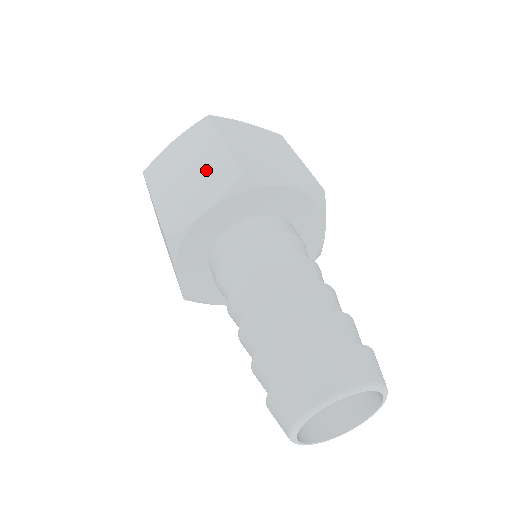
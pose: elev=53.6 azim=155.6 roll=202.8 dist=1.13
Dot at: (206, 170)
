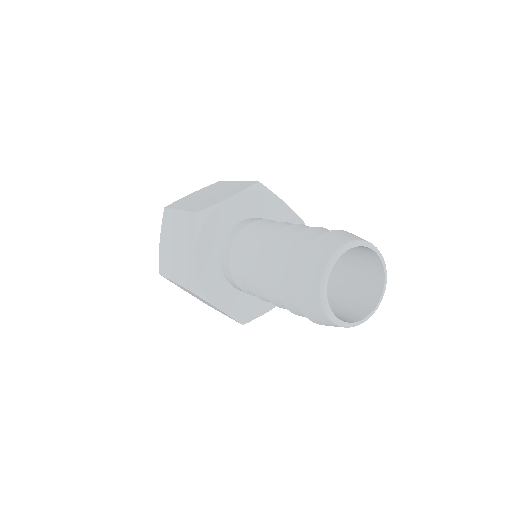
Dot at: (226, 190)
